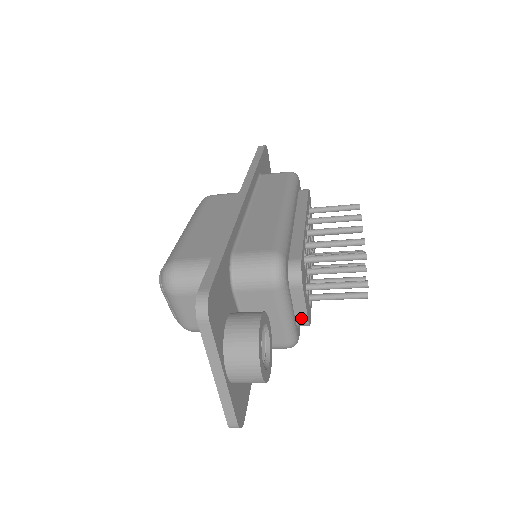
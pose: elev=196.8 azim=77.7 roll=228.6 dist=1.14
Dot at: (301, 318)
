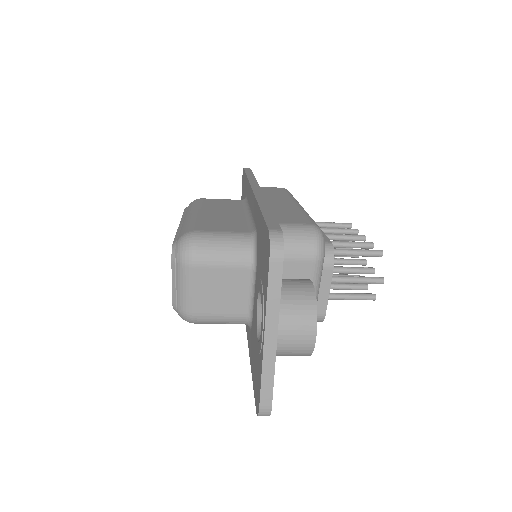
Dot at: (320, 309)
